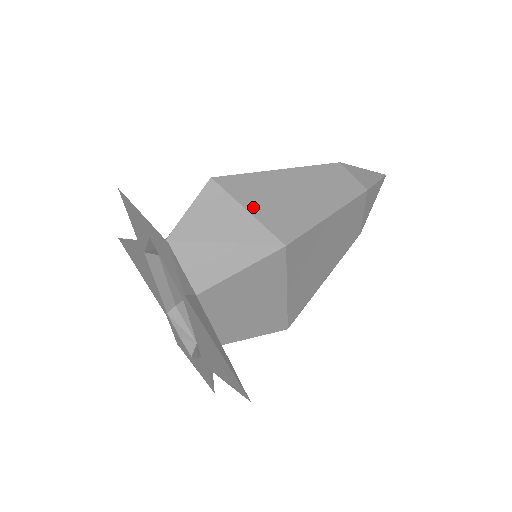
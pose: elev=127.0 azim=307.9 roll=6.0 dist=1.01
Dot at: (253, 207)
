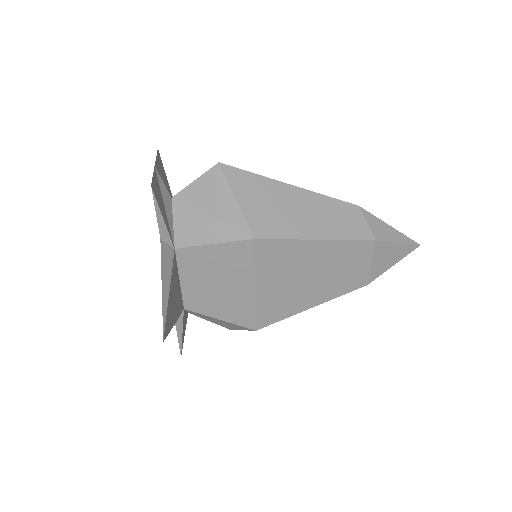
Dot at: (243, 198)
